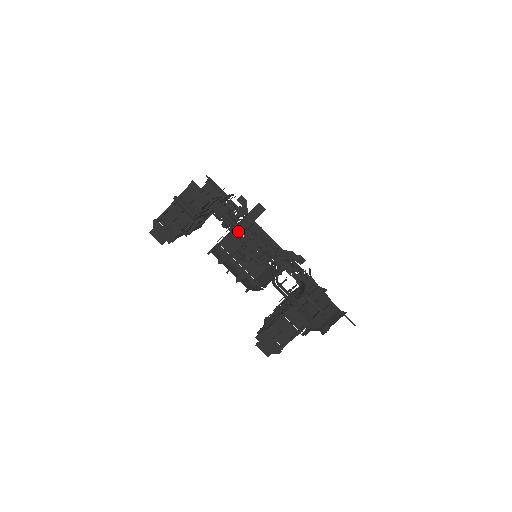
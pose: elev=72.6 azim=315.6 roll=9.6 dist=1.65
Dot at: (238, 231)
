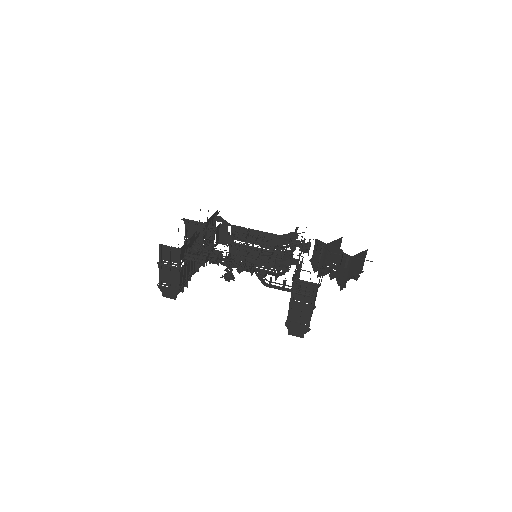
Dot at: (214, 261)
